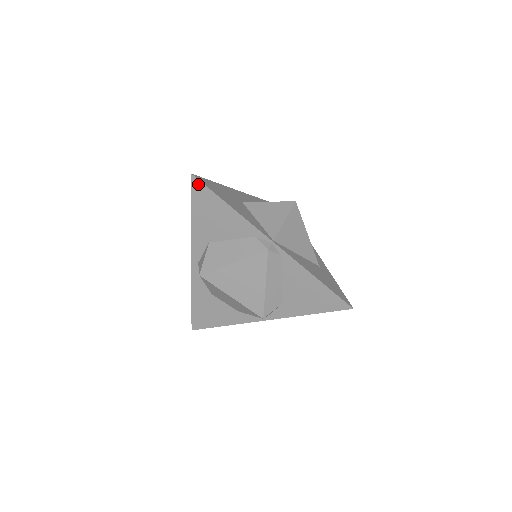
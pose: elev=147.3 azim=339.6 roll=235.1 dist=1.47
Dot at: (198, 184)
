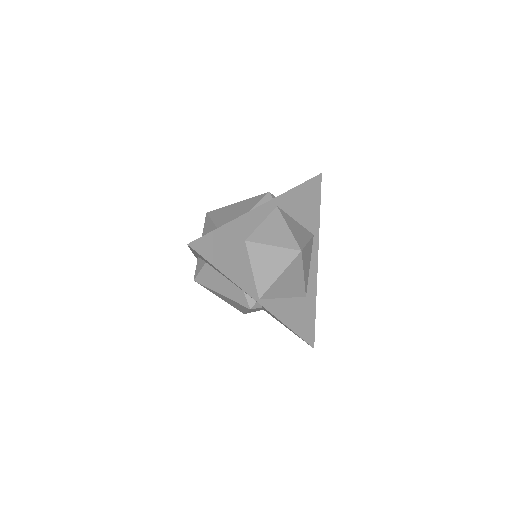
Dot at: (194, 250)
